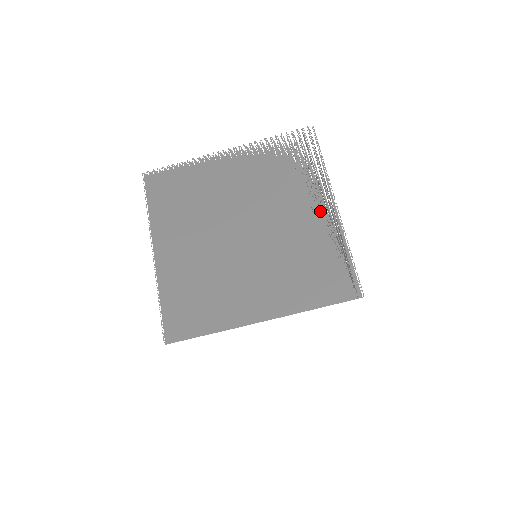
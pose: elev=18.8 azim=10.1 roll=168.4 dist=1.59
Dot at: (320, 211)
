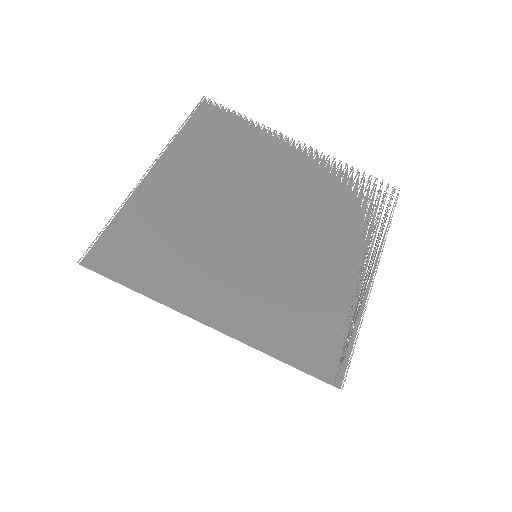
Dot at: (354, 267)
